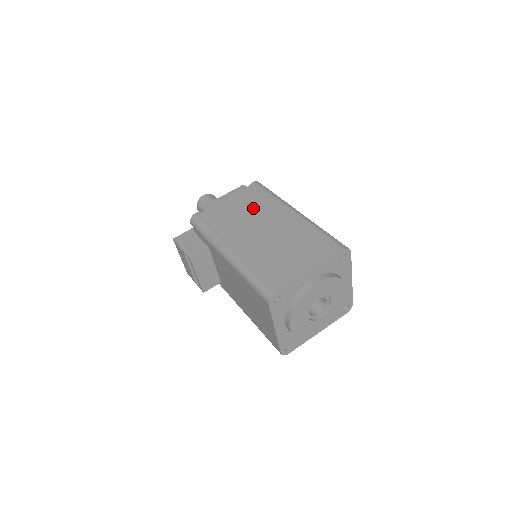
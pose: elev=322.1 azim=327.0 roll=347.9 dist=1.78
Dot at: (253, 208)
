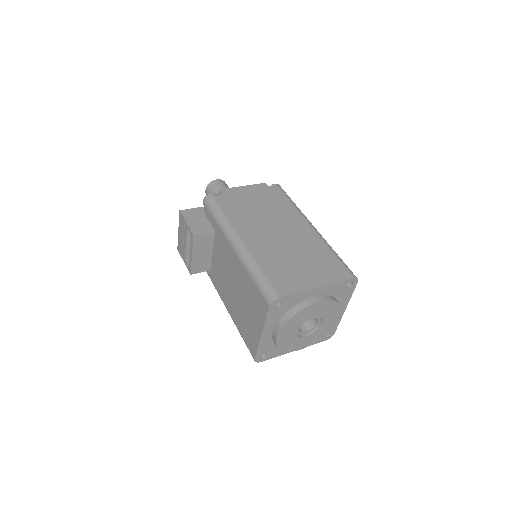
Dot at: (271, 208)
